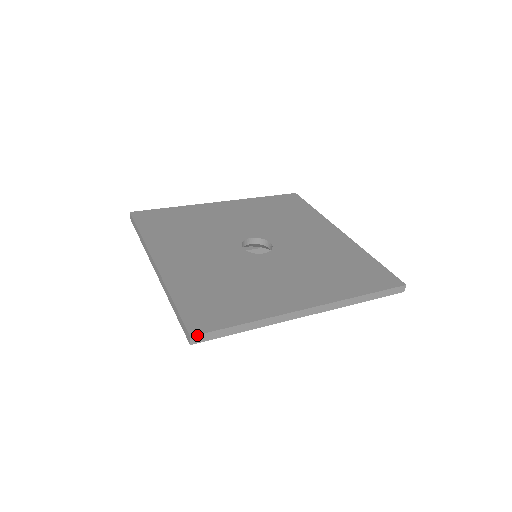
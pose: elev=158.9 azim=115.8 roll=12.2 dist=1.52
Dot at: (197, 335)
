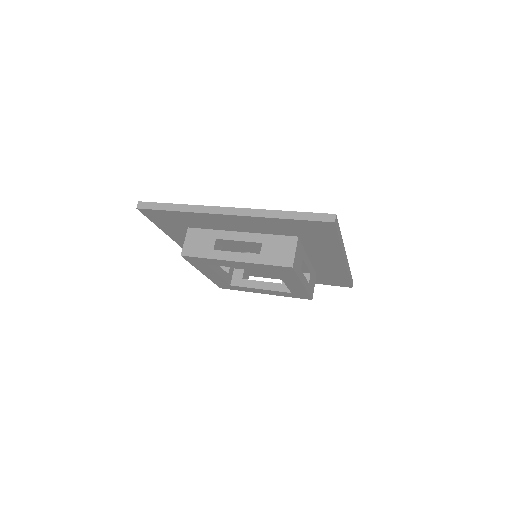
Dot at: (143, 202)
